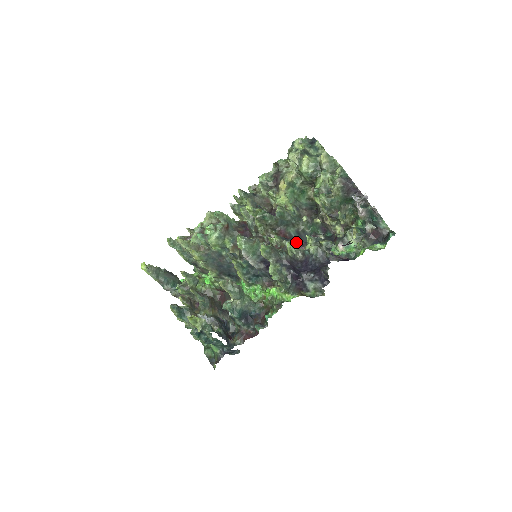
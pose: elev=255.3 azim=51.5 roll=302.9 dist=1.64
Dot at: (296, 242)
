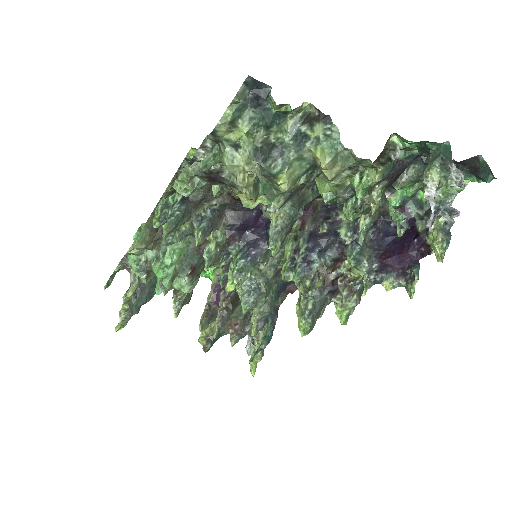
Dot at: (330, 267)
